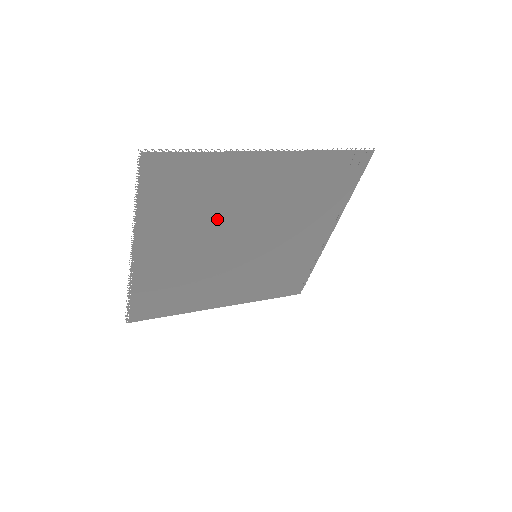
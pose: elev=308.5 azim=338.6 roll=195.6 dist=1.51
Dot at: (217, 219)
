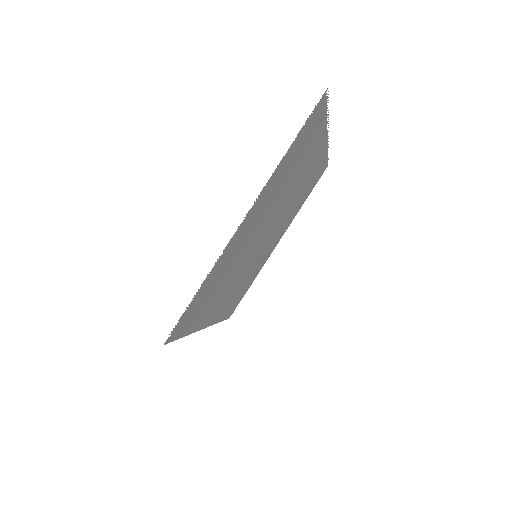
Dot at: (281, 197)
